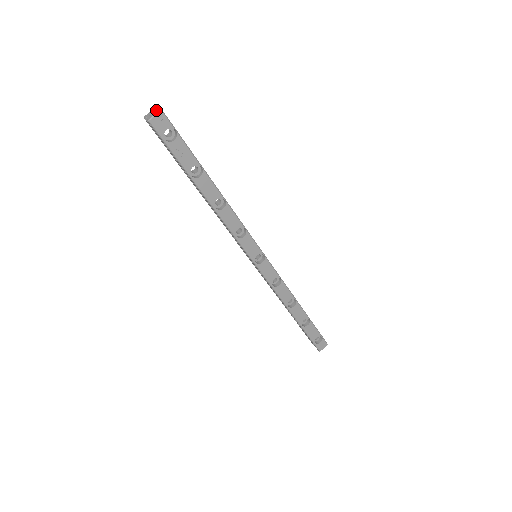
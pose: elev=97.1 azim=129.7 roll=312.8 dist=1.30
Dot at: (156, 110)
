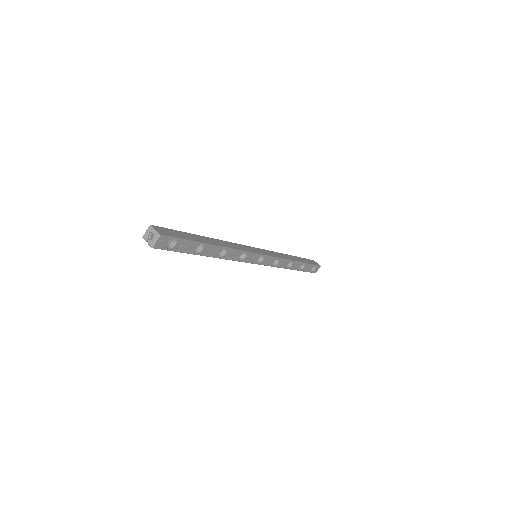
Dot at: (153, 233)
